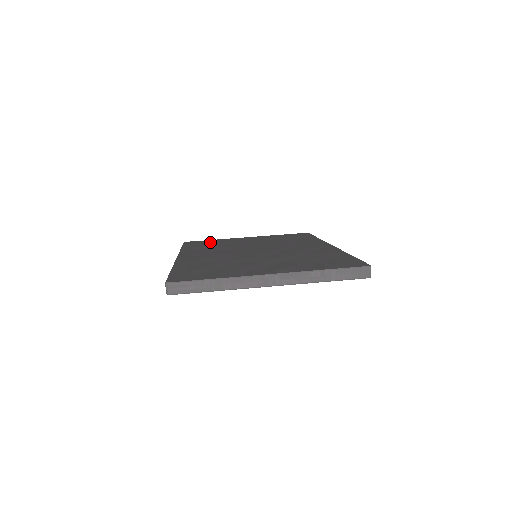
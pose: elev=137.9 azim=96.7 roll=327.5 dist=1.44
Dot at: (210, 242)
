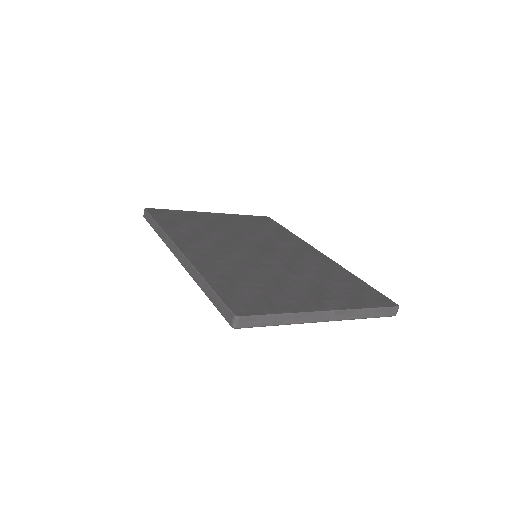
Dot at: (180, 216)
